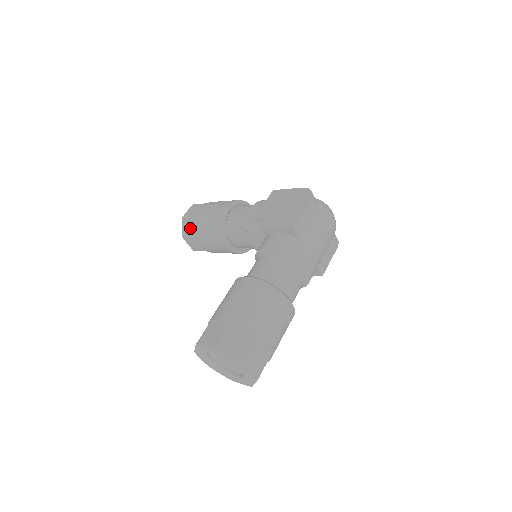
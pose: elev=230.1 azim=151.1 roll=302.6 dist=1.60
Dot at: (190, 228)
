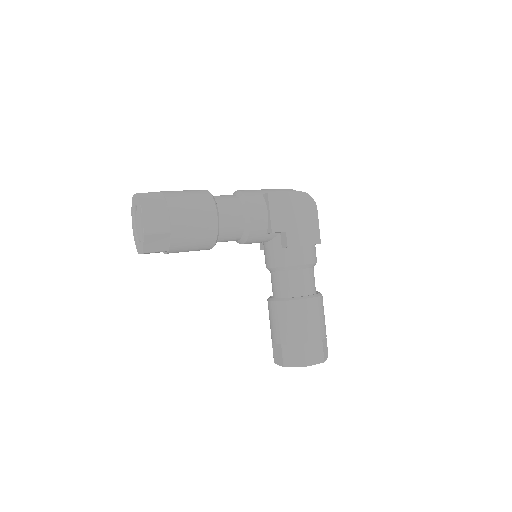
Dot at: (160, 243)
